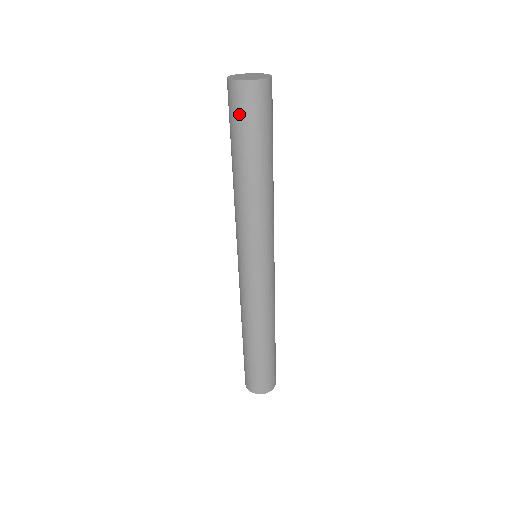
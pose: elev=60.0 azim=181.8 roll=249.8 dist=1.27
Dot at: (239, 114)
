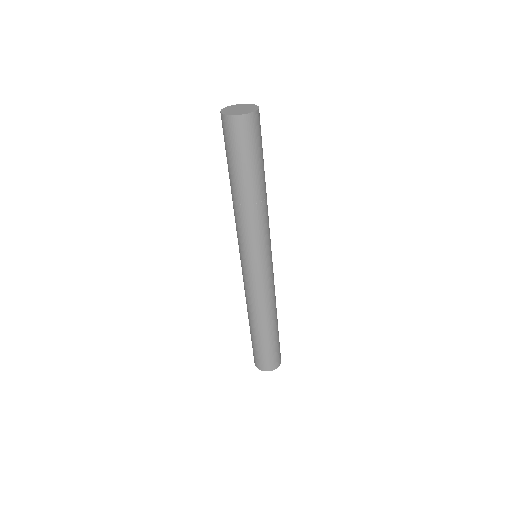
Dot at: (243, 142)
